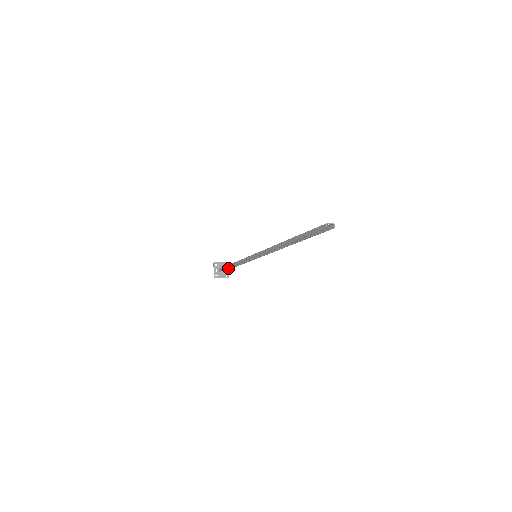
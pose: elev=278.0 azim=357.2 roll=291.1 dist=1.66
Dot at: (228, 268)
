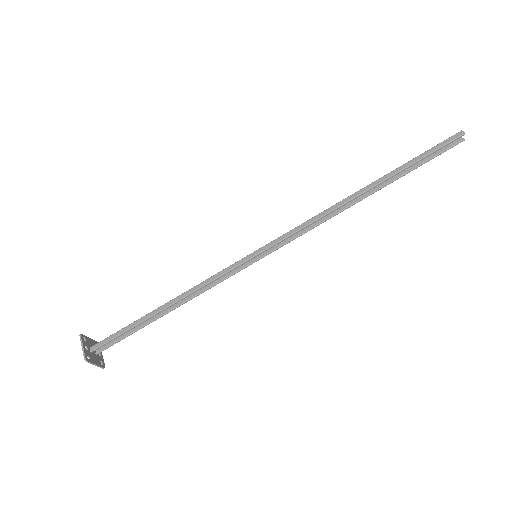
Dot at: (121, 337)
